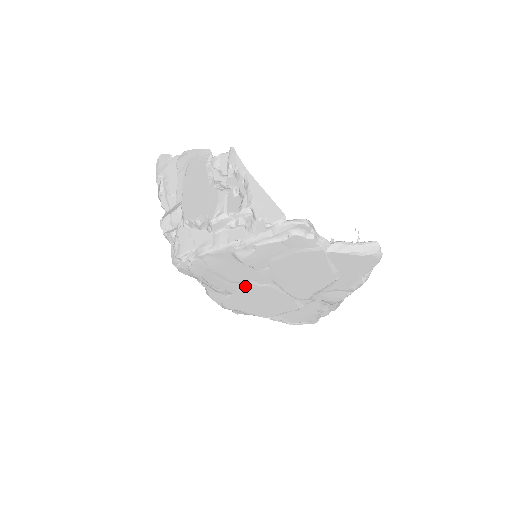
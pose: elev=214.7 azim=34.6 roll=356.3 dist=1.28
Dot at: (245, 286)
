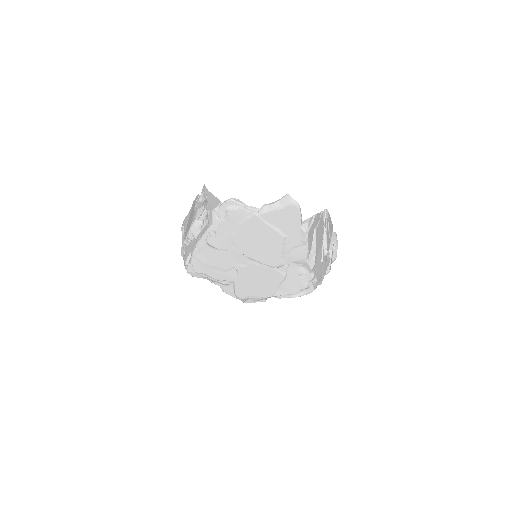
Dot at: (237, 271)
